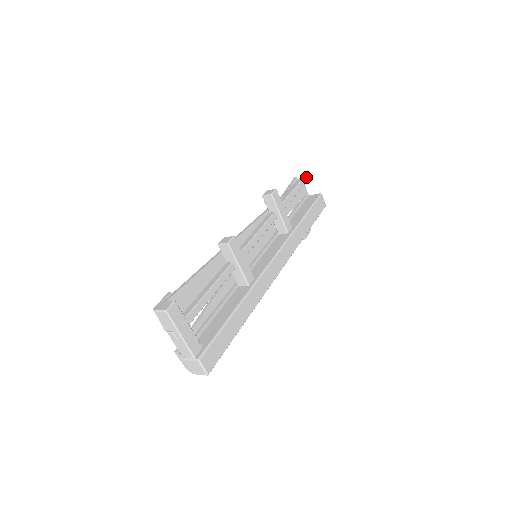
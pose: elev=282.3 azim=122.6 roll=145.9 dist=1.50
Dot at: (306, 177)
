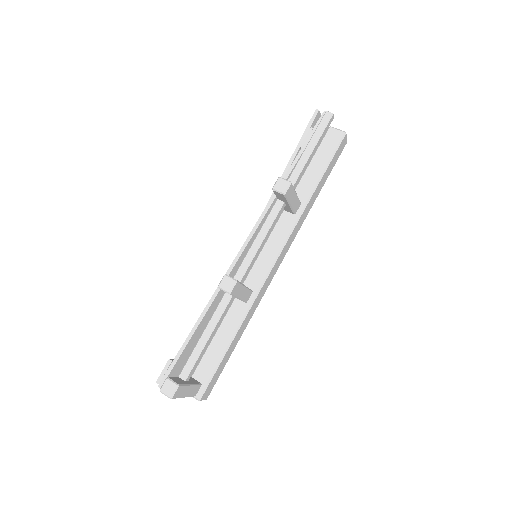
Dot at: (332, 118)
